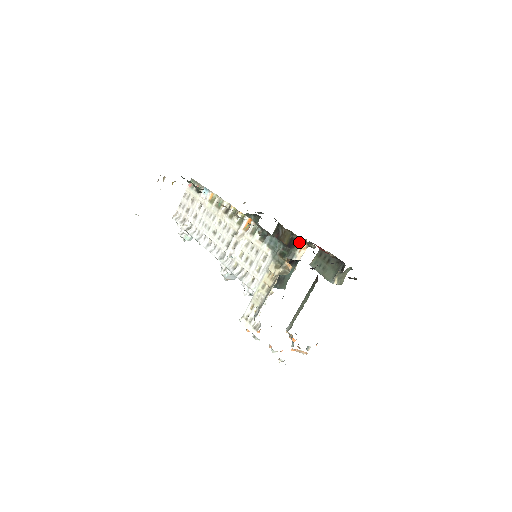
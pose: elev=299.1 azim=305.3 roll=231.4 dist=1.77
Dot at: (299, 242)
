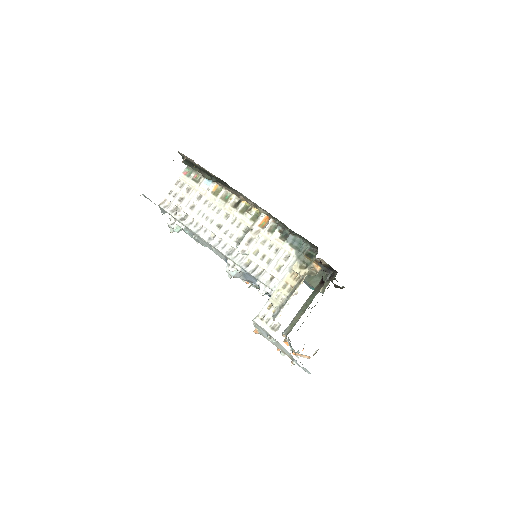
Dot at: occluded
